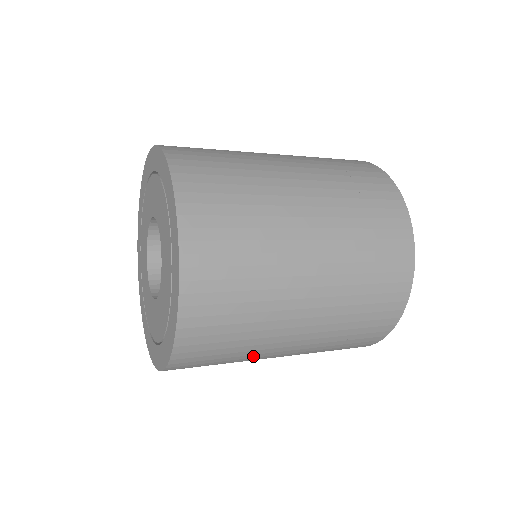
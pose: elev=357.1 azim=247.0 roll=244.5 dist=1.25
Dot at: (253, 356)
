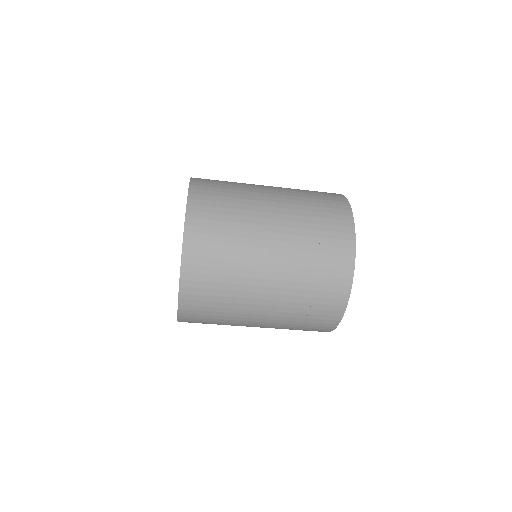
Dot at: (246, 250)
